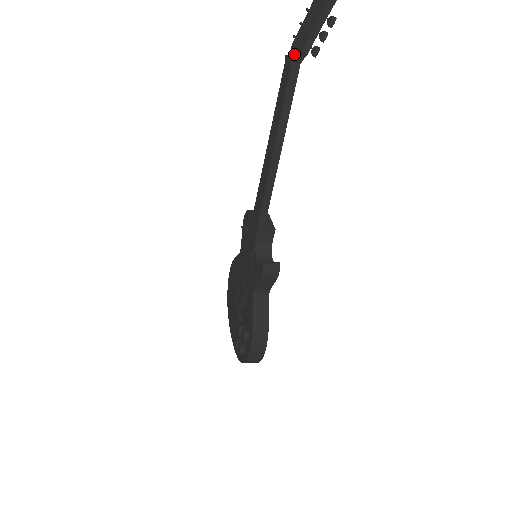
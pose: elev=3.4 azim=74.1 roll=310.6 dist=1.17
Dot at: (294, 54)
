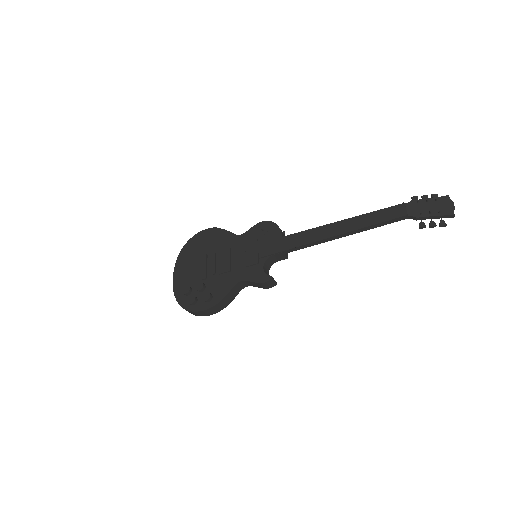
Dot at: (410, 210)
